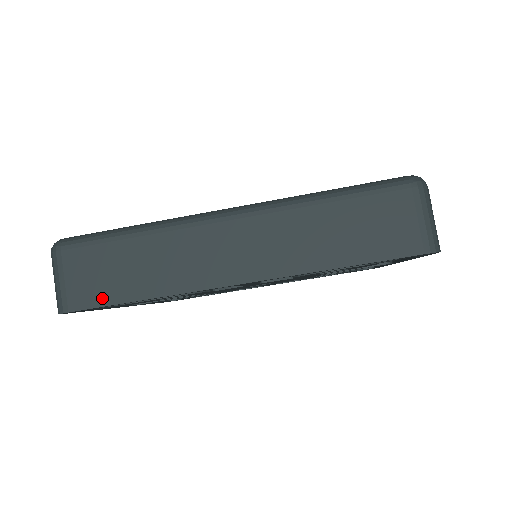
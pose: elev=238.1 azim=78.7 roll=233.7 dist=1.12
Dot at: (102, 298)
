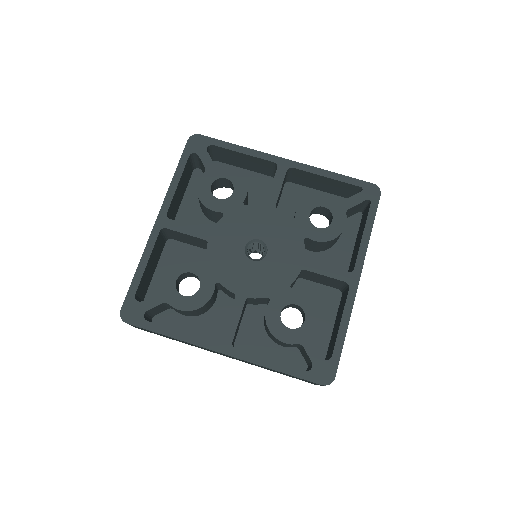
Dot at: (218, 142)
